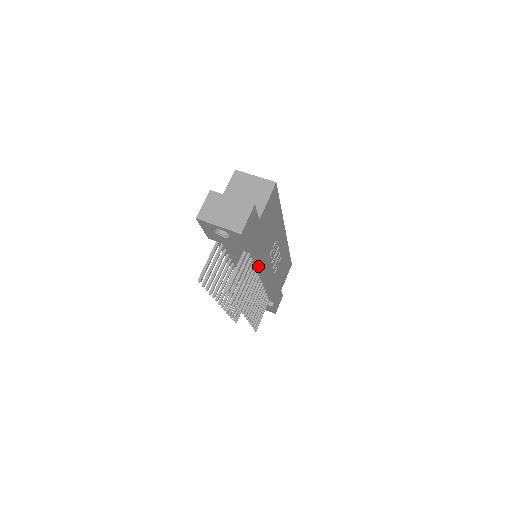
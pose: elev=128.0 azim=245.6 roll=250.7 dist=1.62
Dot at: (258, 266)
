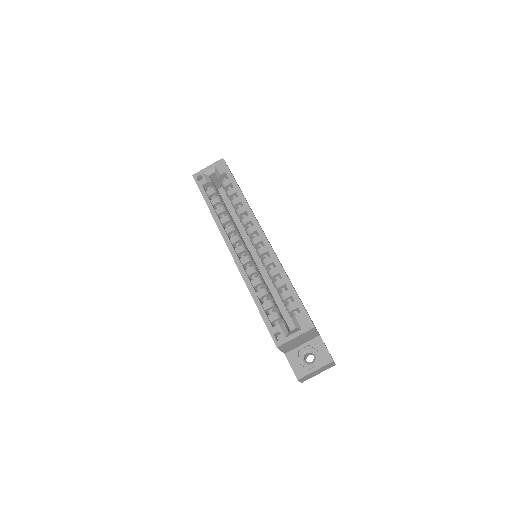
Dot at: occluded
